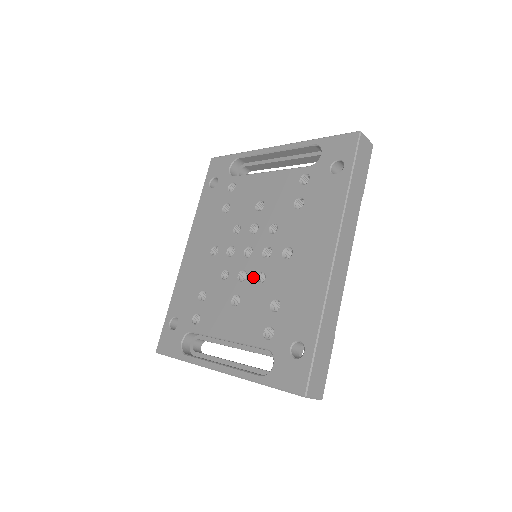
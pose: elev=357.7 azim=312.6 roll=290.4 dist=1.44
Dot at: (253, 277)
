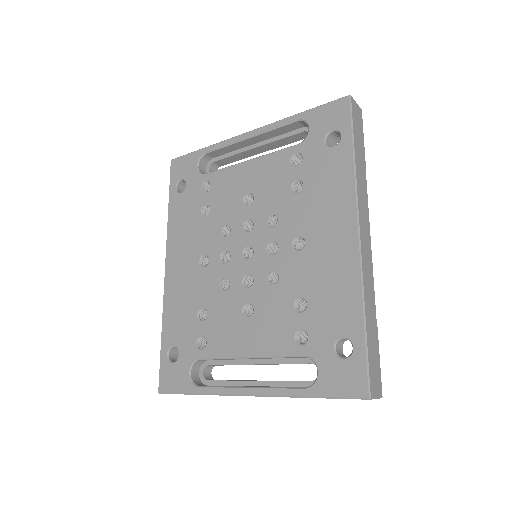
Dot at: (263, 279)
